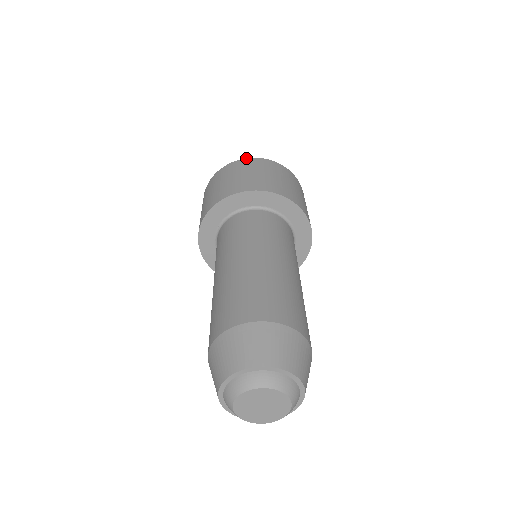
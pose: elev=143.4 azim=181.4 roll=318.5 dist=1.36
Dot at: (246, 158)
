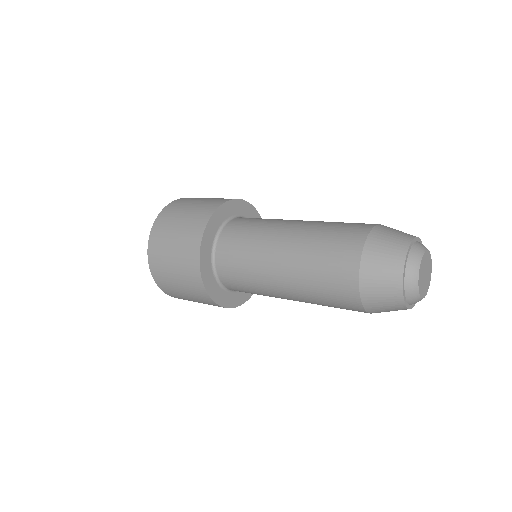
Dot at: (150, 232)
